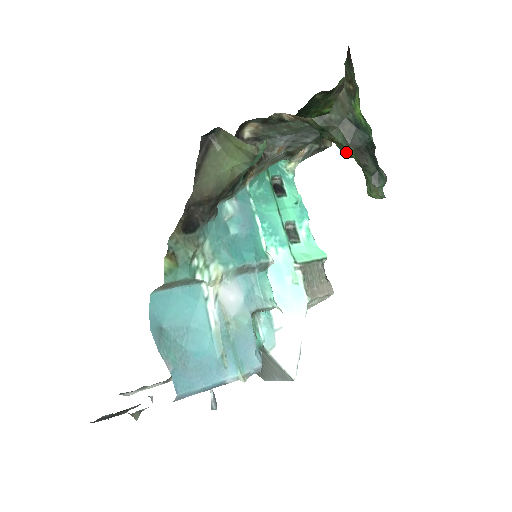
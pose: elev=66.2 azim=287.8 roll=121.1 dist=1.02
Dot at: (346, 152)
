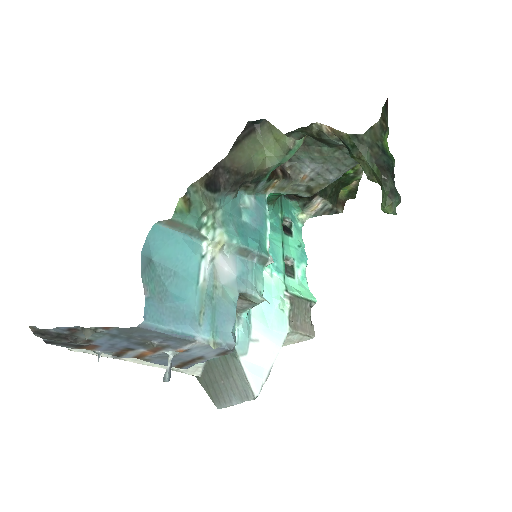
Dot at: (369, 172)
